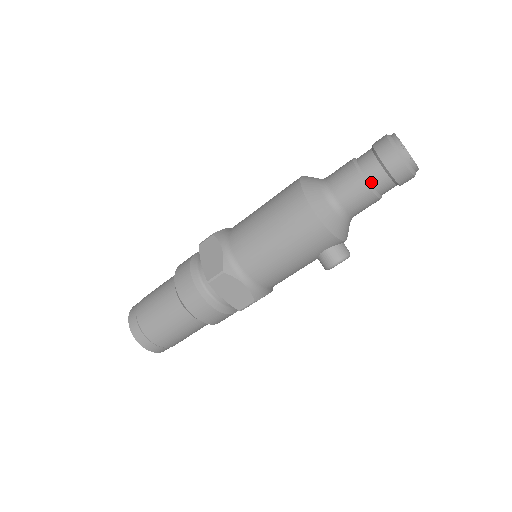
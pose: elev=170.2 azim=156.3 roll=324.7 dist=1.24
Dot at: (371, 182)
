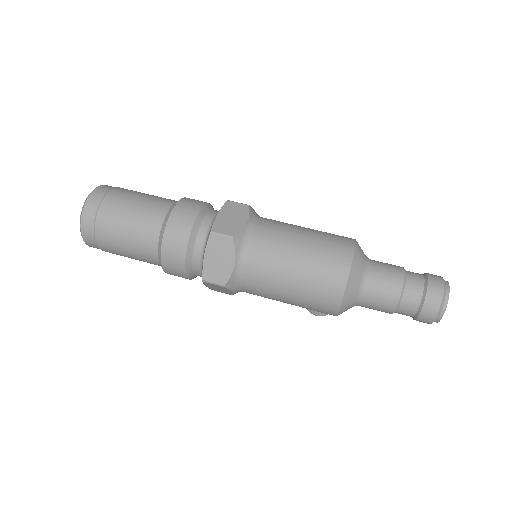
Dot at: (398, 312)
